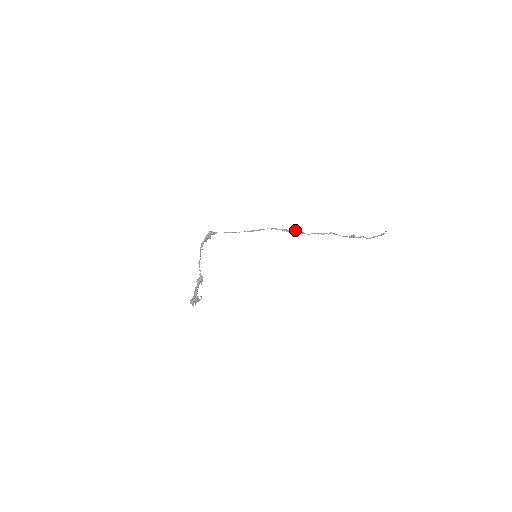
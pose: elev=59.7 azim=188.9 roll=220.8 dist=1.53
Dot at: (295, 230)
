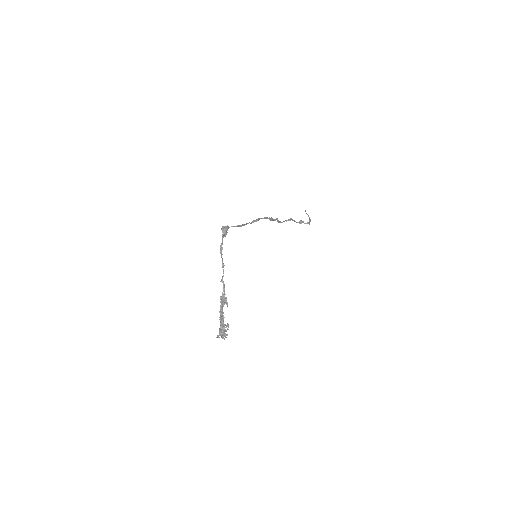
Dot at: (277, 218)
